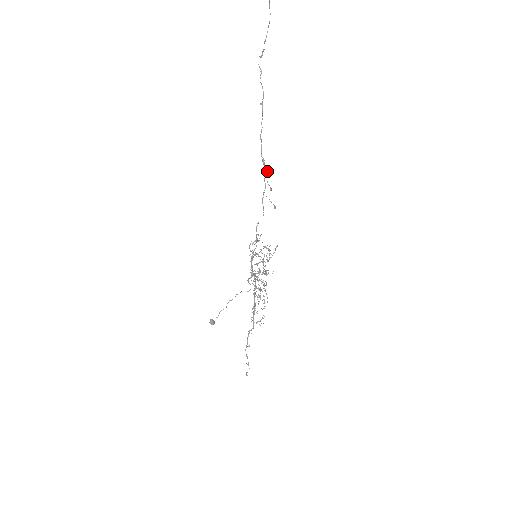
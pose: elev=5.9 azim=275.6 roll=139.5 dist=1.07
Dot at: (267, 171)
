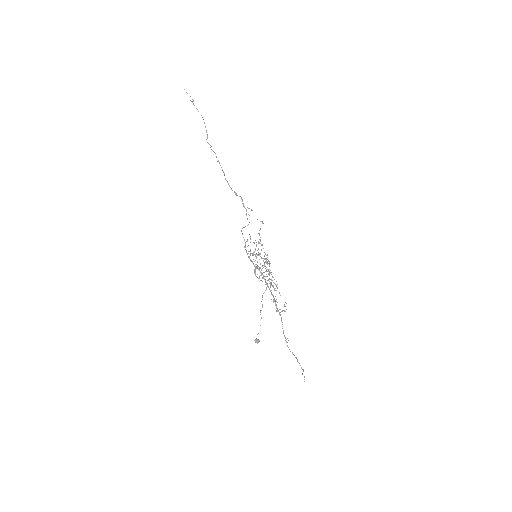
Dot at: (242, 199)
